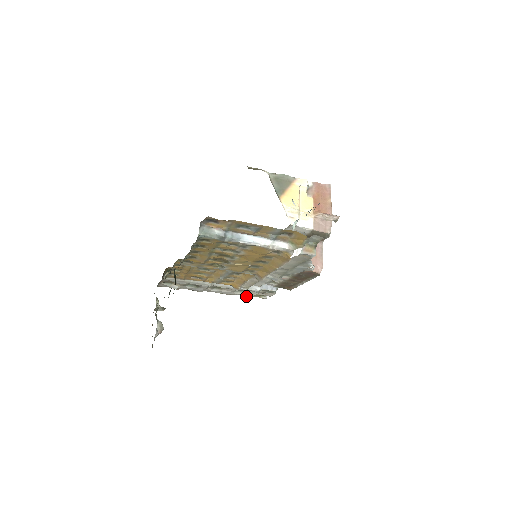
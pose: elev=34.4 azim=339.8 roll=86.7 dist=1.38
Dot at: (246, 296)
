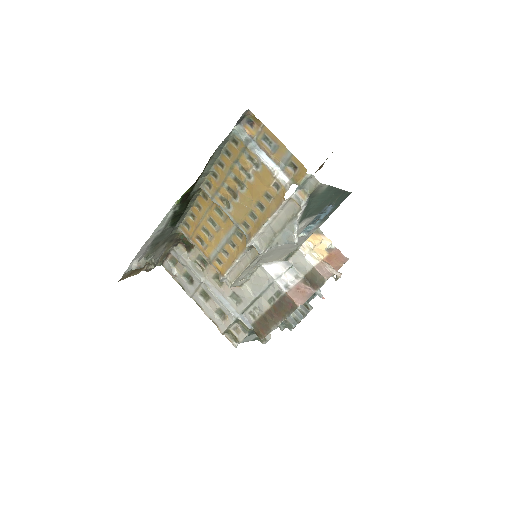
Dot at: (221, 328)
